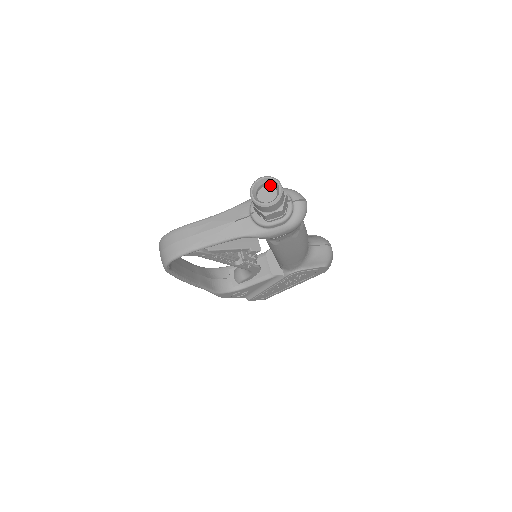
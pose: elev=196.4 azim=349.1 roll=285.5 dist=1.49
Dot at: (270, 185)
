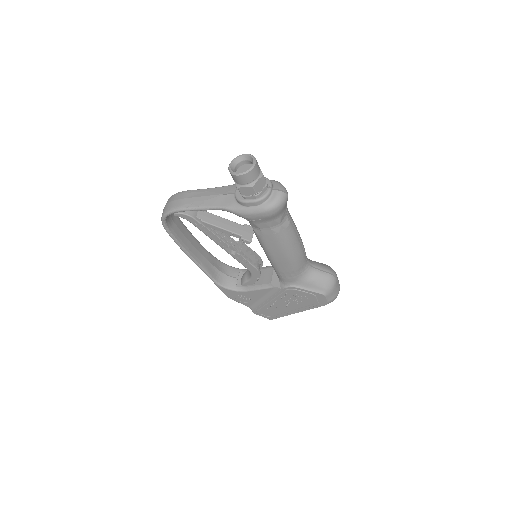
Dot at: (251, 163)
